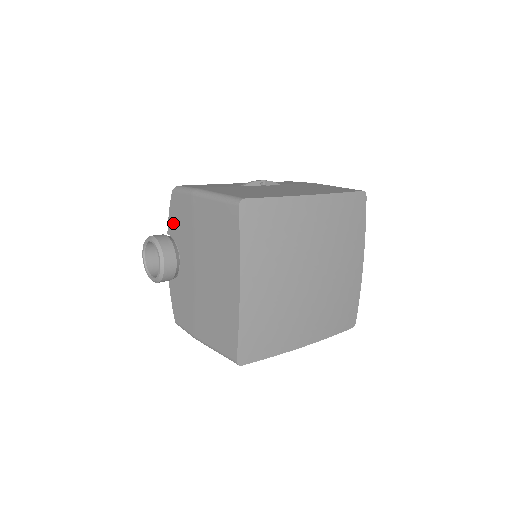
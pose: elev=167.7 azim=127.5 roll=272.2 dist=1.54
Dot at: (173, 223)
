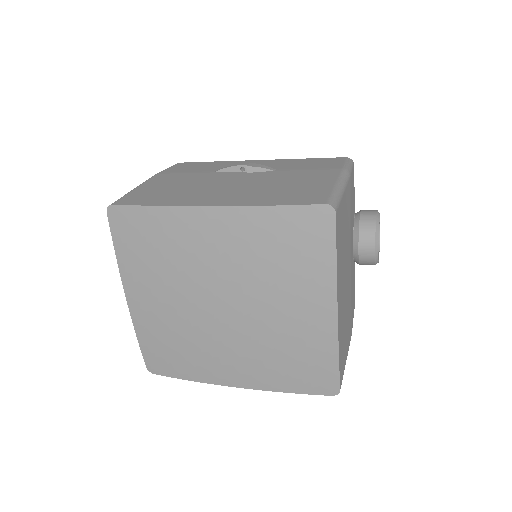
Dot at: occluded
